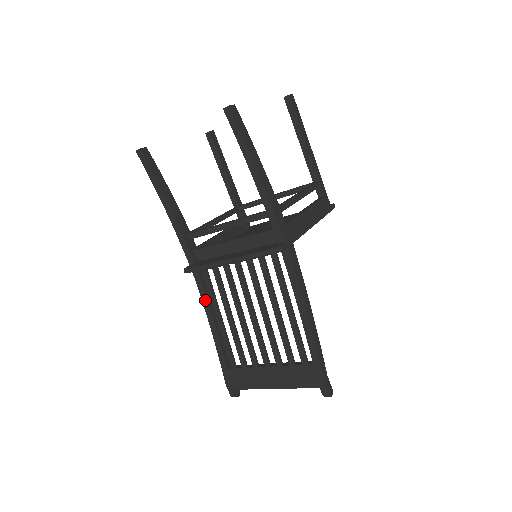
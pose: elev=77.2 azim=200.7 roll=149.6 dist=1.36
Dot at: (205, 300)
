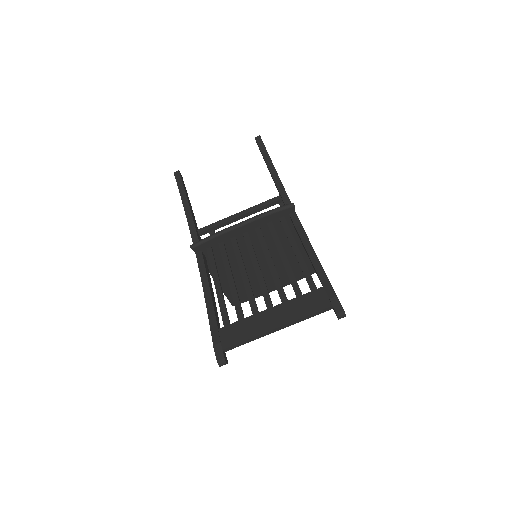
Dot at: (204, 273)
